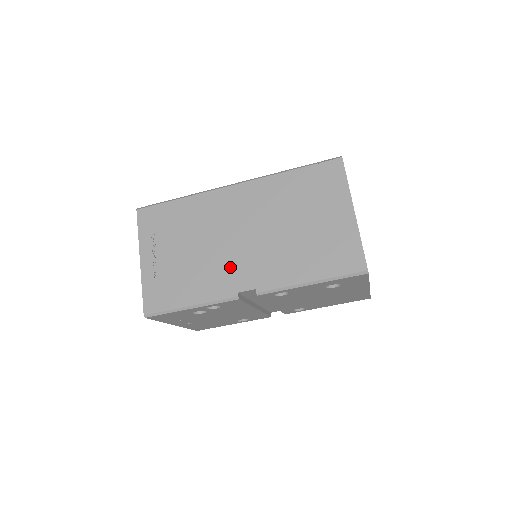
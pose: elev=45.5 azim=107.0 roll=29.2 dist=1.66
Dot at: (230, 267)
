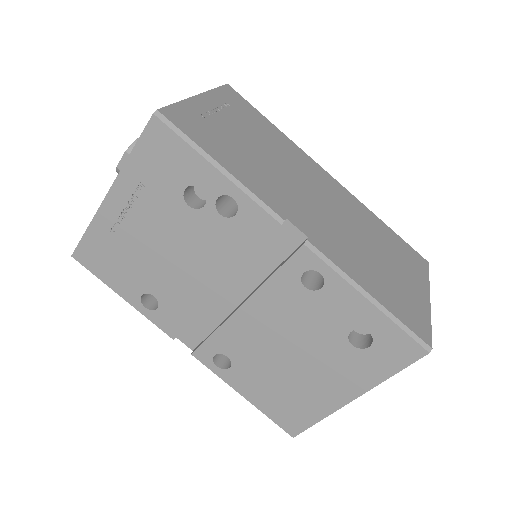
Dot at: (292, 198)
